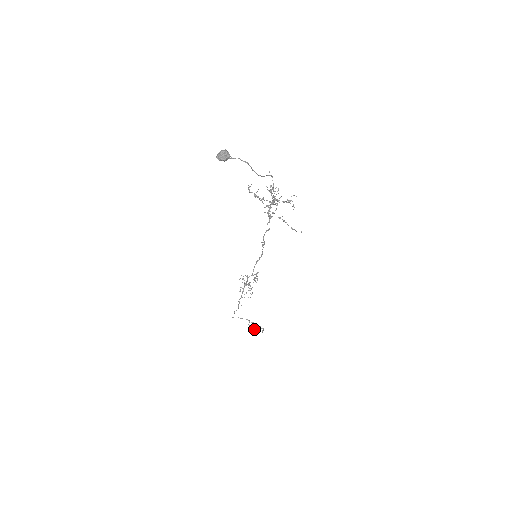
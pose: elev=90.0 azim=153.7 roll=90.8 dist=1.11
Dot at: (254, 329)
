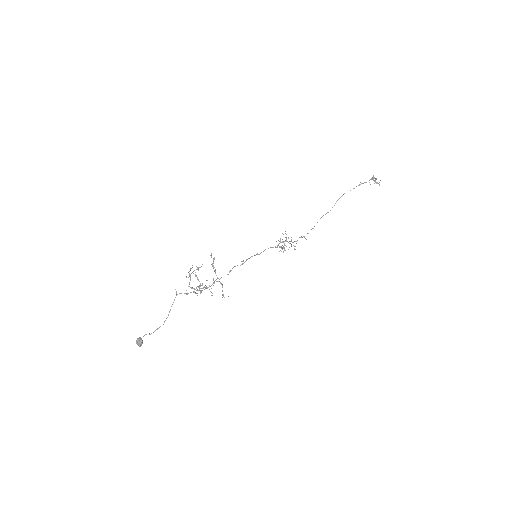
Dot at: (375, 179)
